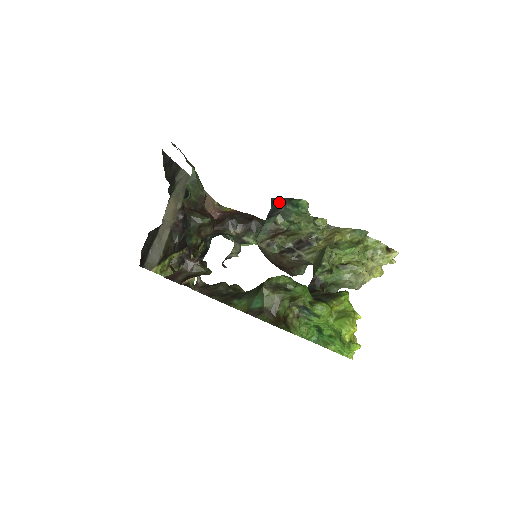
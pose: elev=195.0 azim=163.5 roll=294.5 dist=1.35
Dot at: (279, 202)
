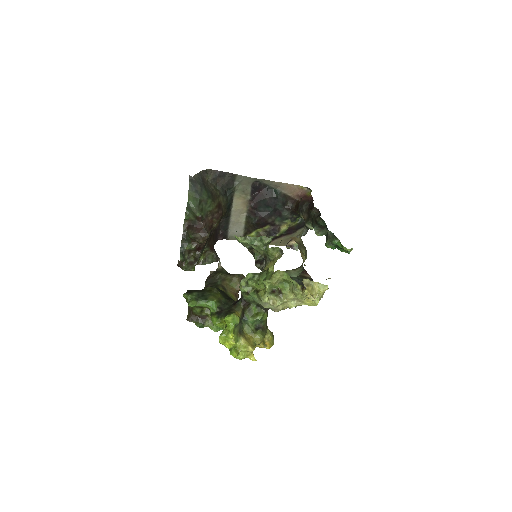
Dot at: occluded
